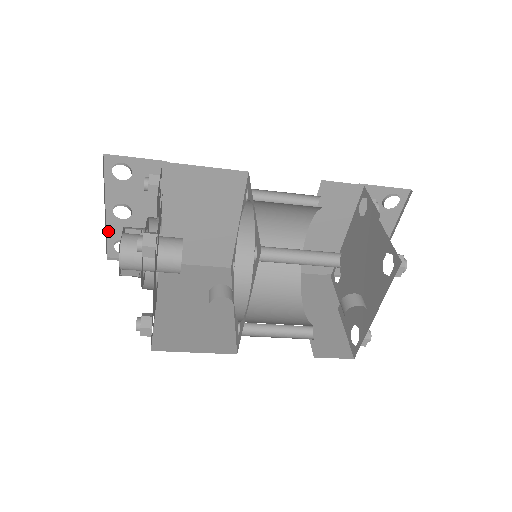
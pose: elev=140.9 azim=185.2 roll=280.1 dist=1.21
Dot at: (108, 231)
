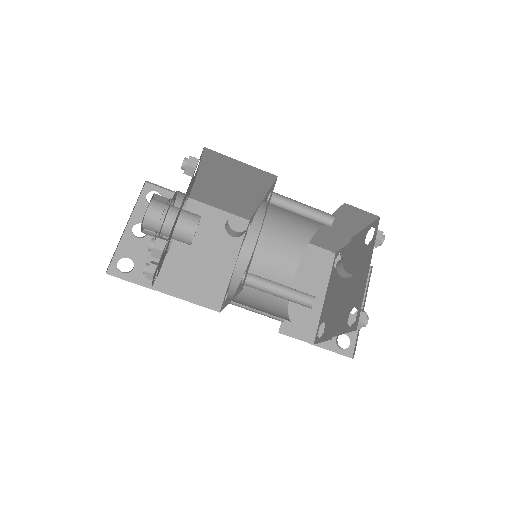
Dot at: (119, 246)
